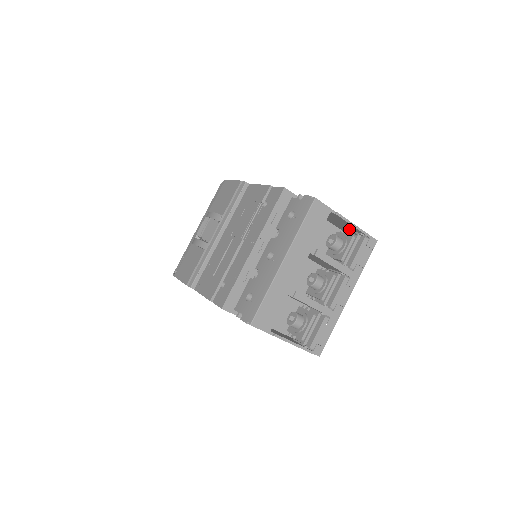
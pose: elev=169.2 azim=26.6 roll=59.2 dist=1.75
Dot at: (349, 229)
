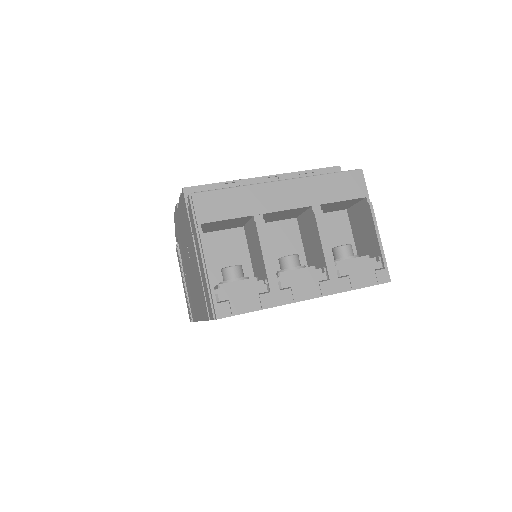
Dot at: (369, 253)
